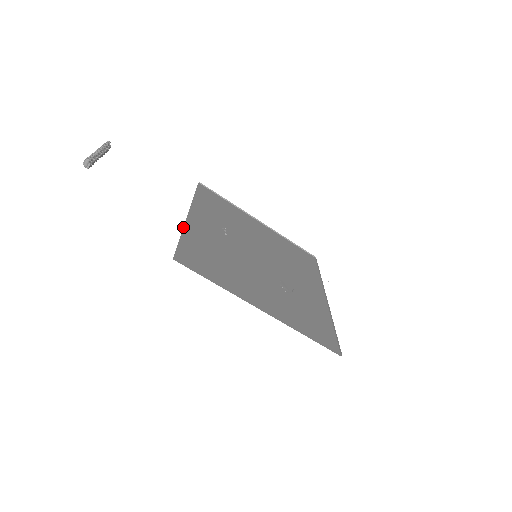
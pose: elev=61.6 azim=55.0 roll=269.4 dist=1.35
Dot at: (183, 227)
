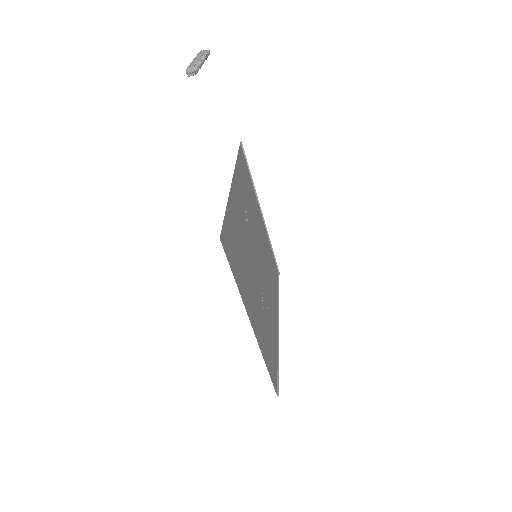
Dot at: (228, 197)
